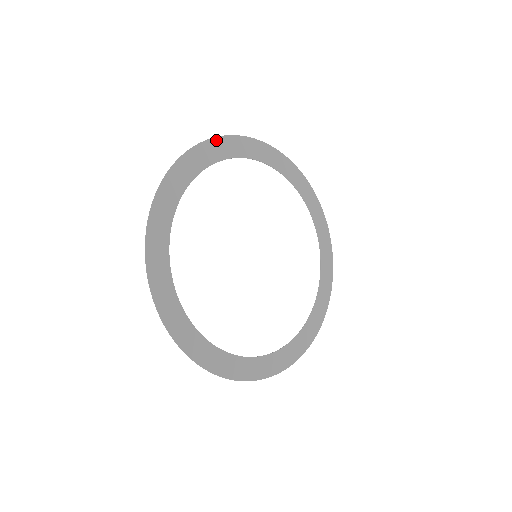
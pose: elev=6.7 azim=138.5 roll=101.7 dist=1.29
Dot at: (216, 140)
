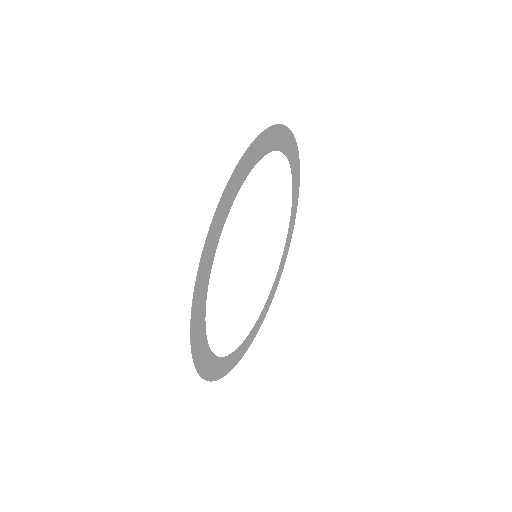
Dot at: (275, 128)
